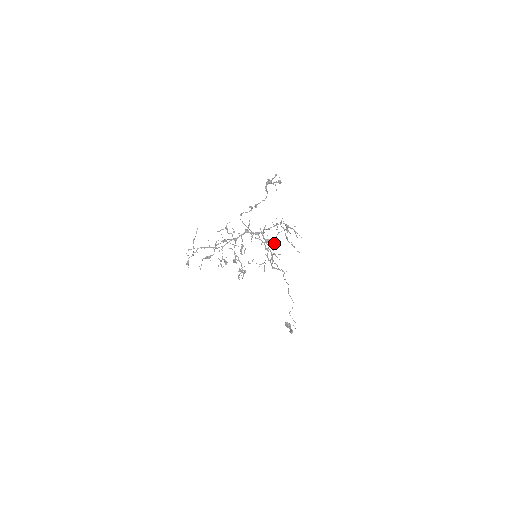
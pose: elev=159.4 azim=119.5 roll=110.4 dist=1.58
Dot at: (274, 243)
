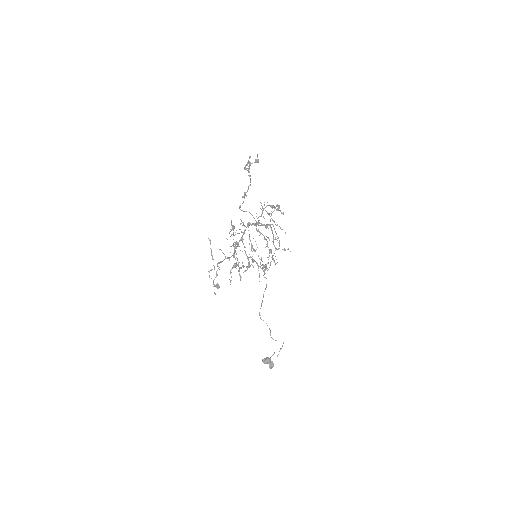
Dot at: (271, 227)
